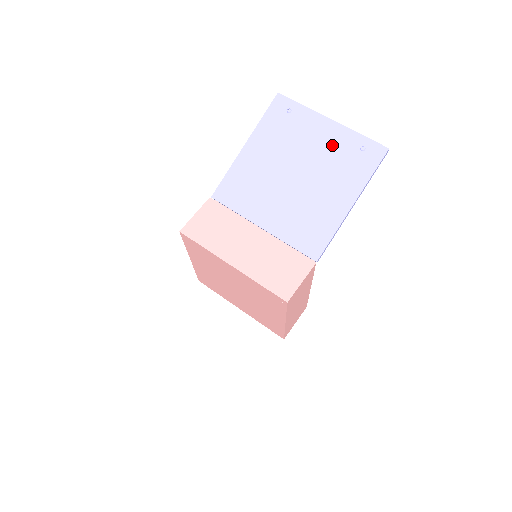
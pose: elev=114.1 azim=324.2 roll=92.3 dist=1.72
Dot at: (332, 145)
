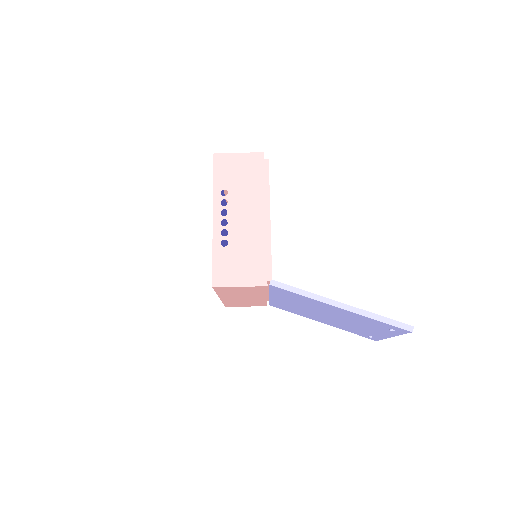
Dot at: (366, 331)
